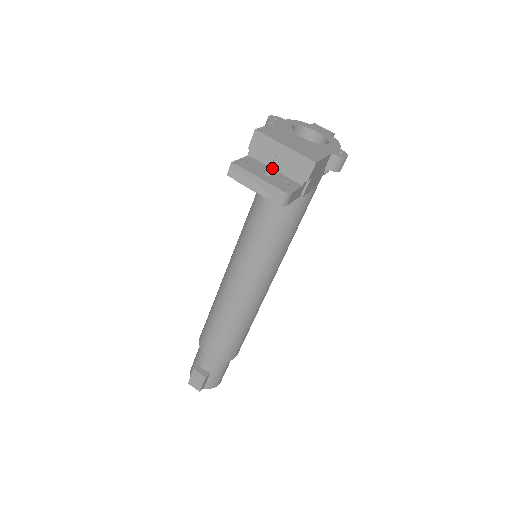
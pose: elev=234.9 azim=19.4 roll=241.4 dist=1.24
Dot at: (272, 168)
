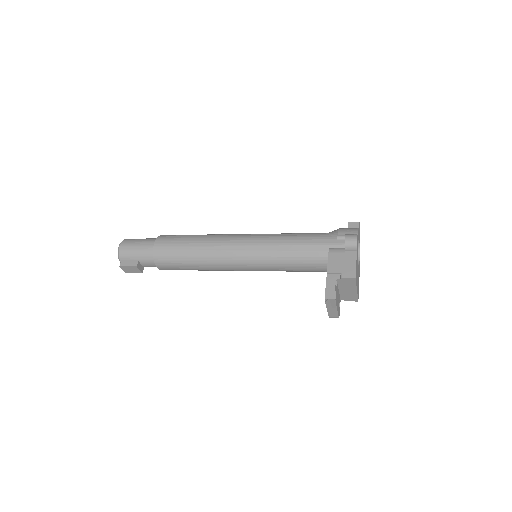
Dot at: (339, 289)
